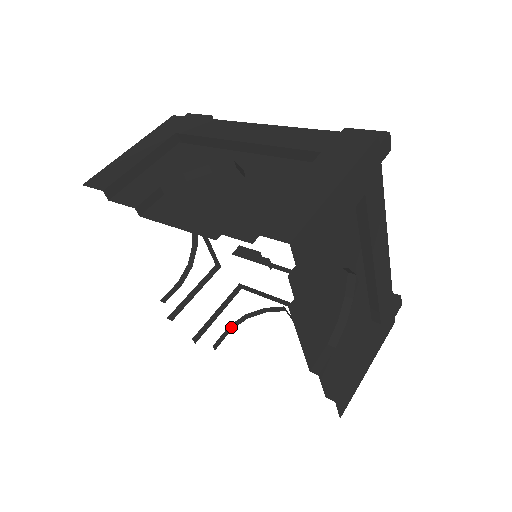
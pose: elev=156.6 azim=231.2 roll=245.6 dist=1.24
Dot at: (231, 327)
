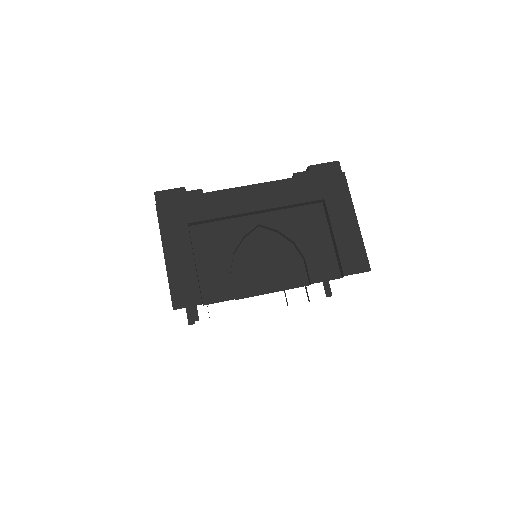
Dot at: occluded
